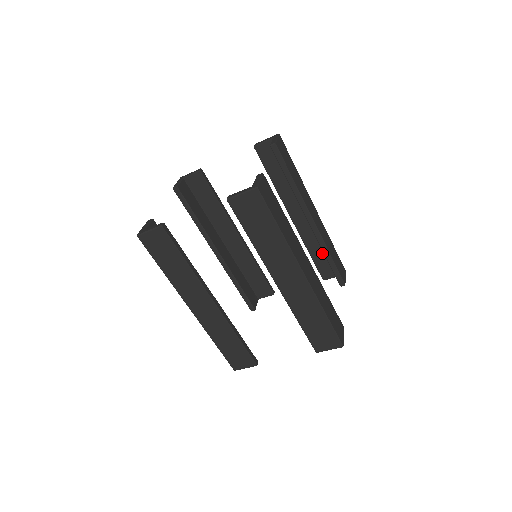
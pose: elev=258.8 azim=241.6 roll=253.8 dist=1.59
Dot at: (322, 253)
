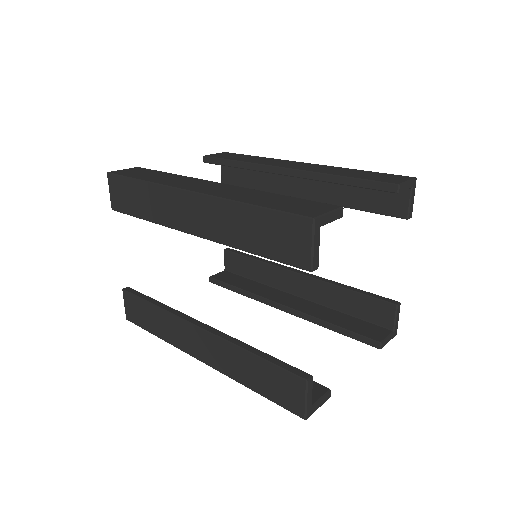
Dot at: (361, 192)
